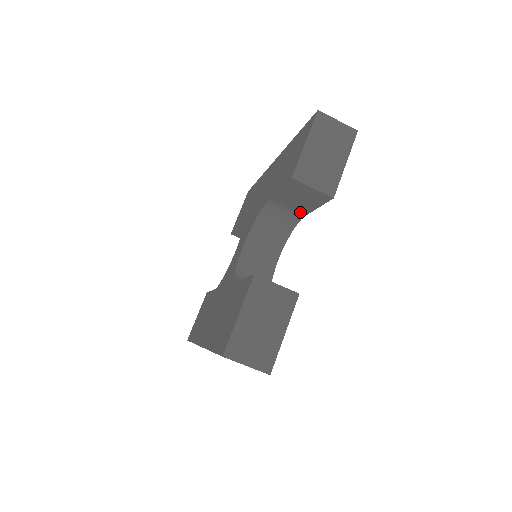
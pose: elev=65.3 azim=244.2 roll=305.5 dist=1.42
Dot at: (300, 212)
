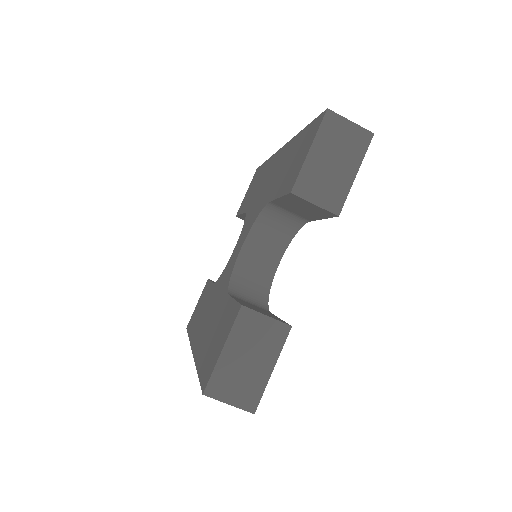
Dot at: (304, 218)
